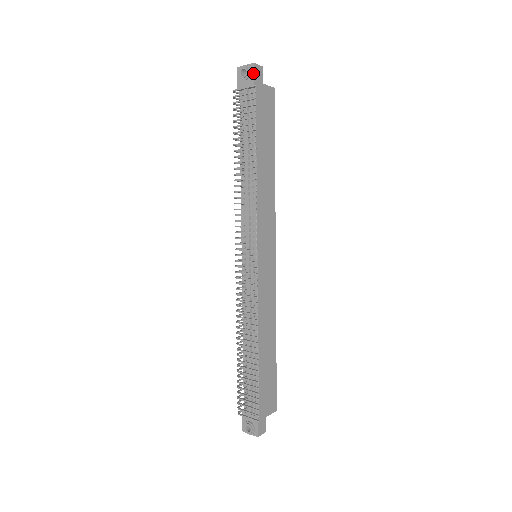
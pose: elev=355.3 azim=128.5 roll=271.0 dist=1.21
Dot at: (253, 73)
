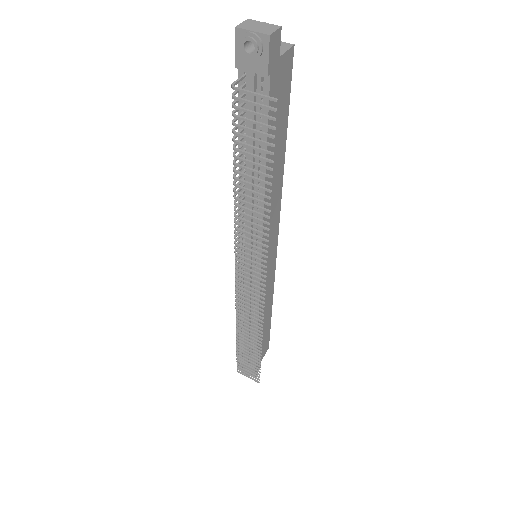
Dot at: (267, 53)
